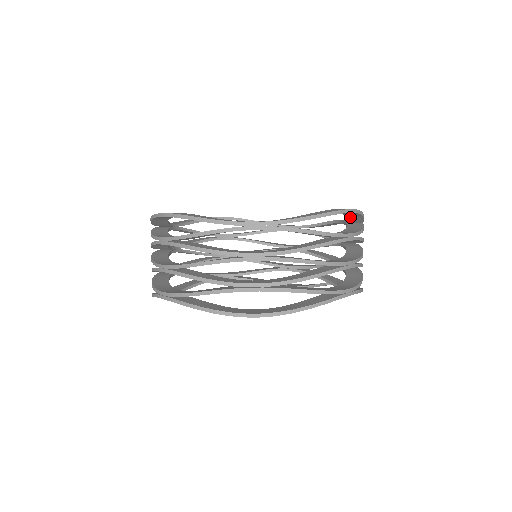
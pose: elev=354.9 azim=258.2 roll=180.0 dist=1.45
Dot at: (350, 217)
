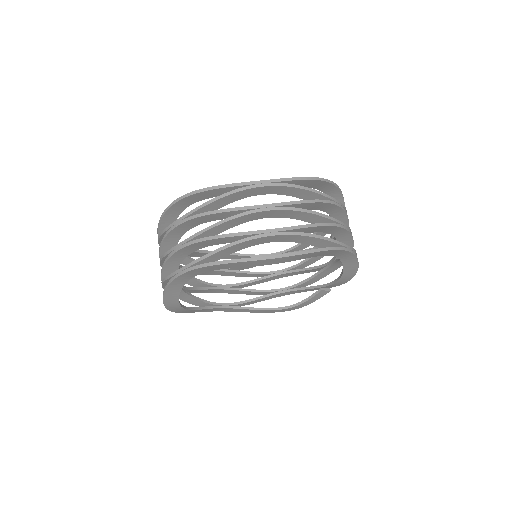
Dot at: occluded
